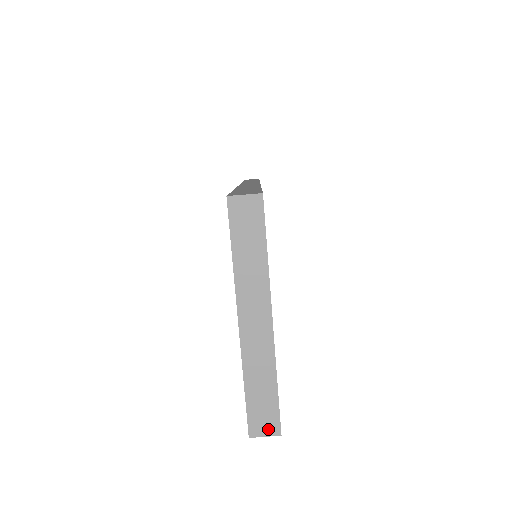
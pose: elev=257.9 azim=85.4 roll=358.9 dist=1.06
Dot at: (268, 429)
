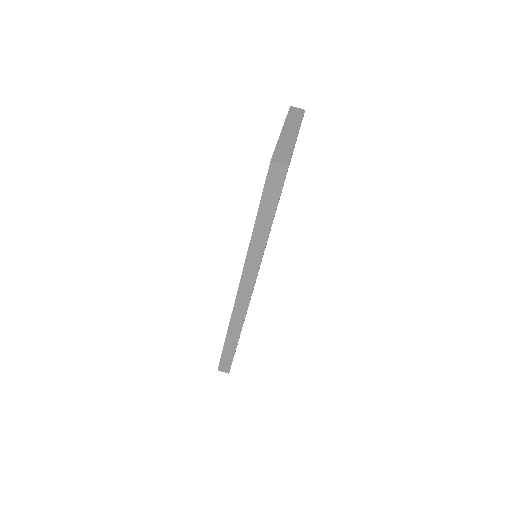
Dot at: (283, 161)
